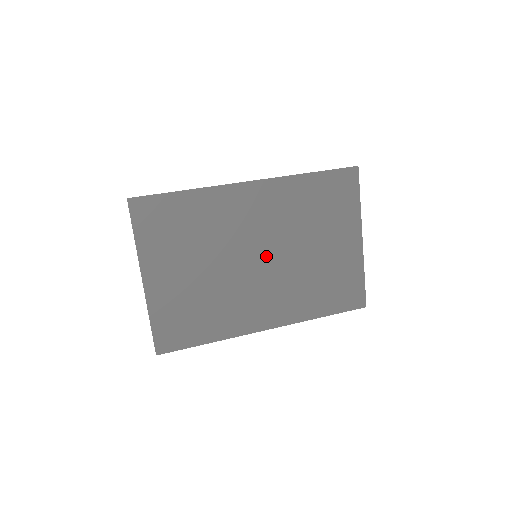
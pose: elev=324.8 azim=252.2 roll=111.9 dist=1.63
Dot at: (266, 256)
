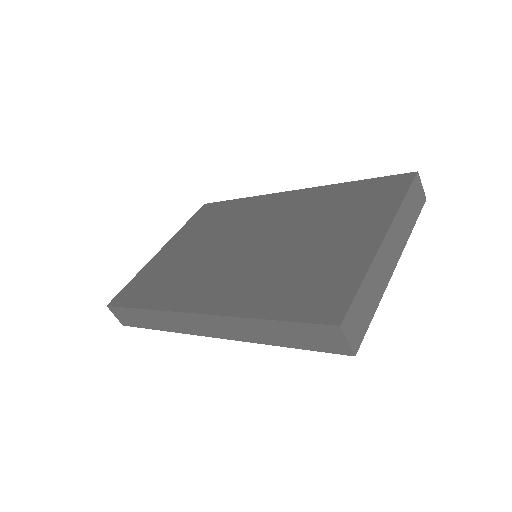
Dot at: (257, 243)
